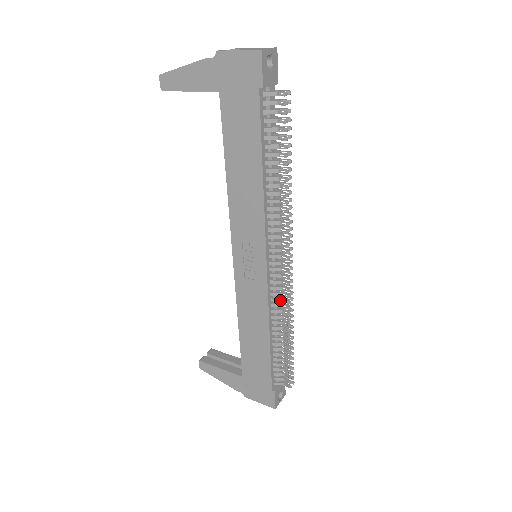
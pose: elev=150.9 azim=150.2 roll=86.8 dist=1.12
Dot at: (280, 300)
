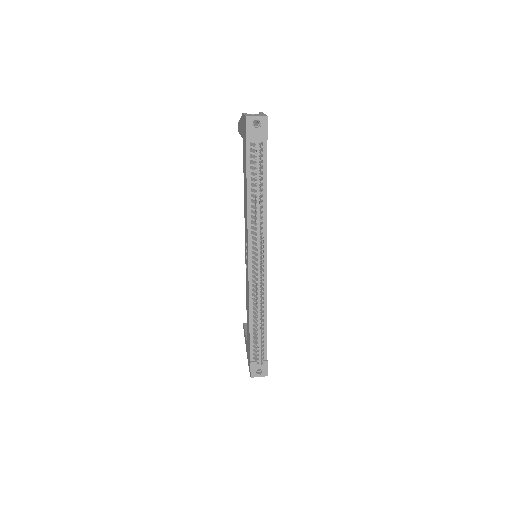
Dot at: (256, 293)
